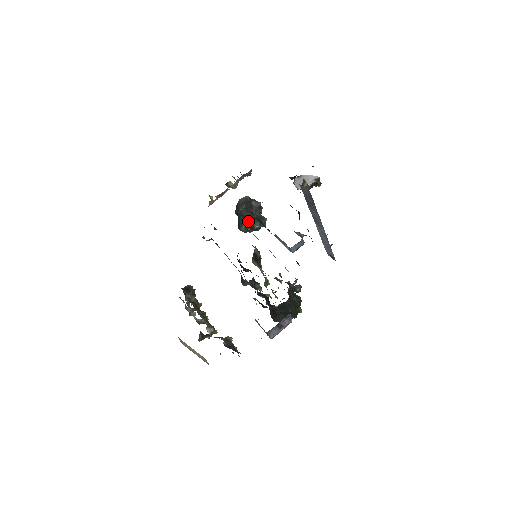
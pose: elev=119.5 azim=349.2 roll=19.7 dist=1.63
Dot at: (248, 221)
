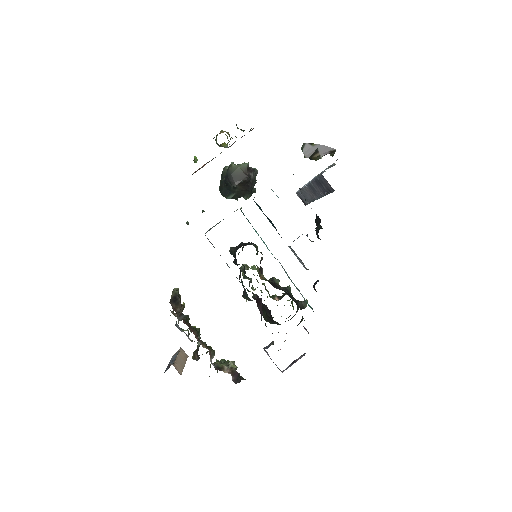
Dot at: (239, 193)
